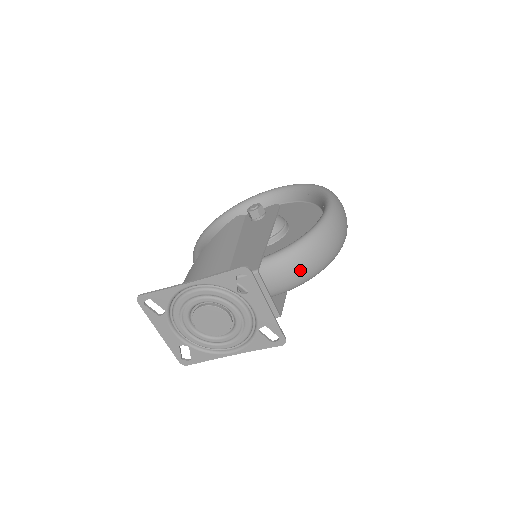
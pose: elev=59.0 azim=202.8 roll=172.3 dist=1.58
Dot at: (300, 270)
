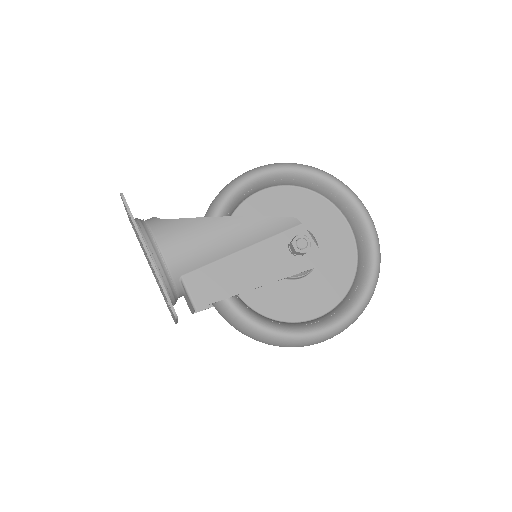
Dot at: (234, 327)
